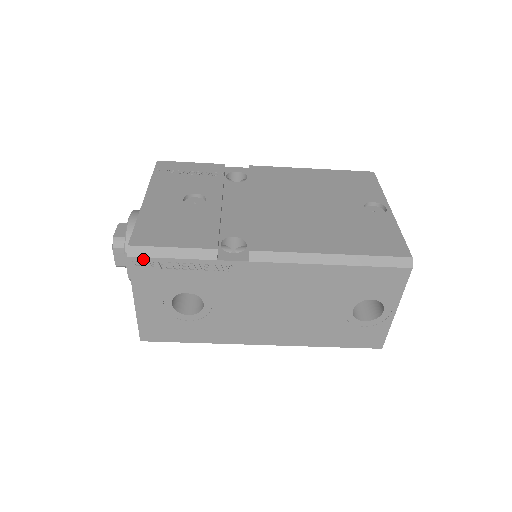
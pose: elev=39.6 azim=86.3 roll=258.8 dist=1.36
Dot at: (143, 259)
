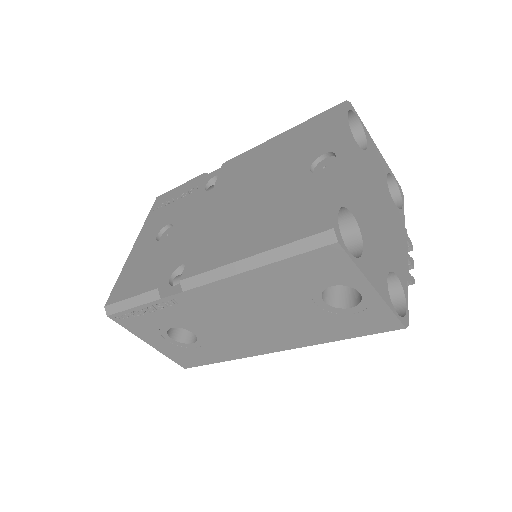
Dot at: (117, 314)
